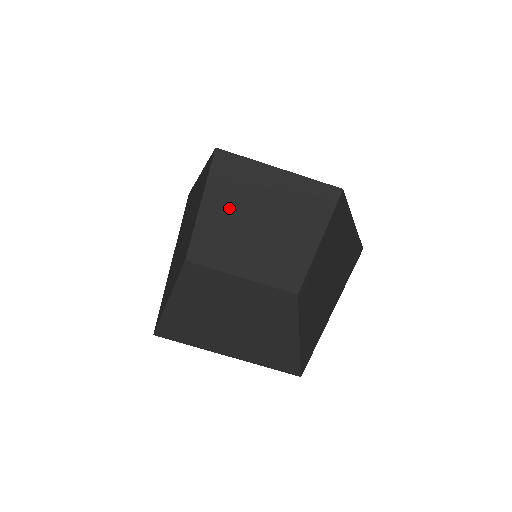
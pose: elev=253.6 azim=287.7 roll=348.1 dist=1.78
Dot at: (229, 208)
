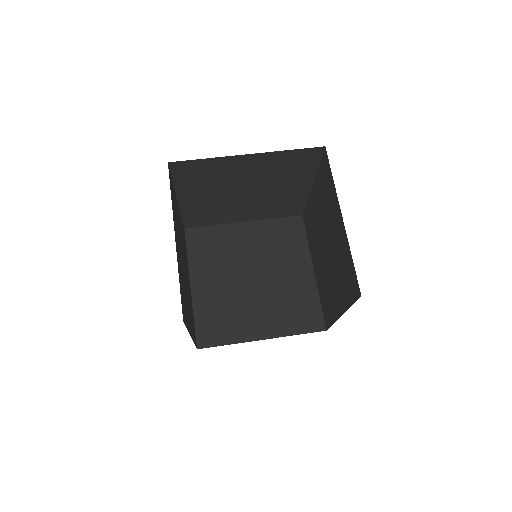
Dot at: (217, 274)
